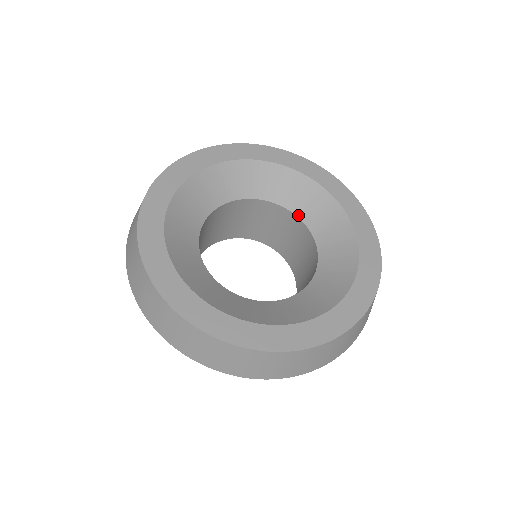
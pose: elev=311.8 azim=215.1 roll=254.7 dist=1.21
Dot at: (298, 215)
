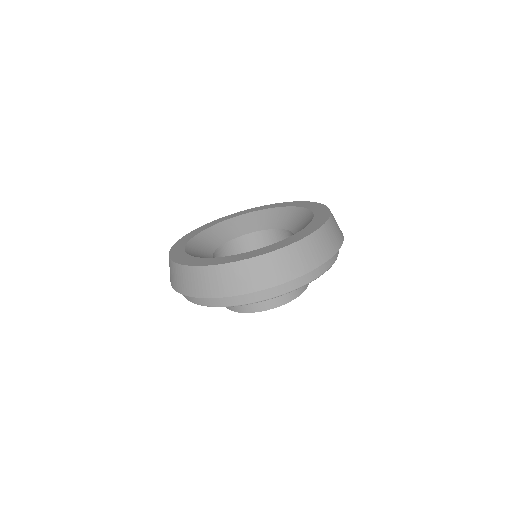
Dot at: (256, 231)
